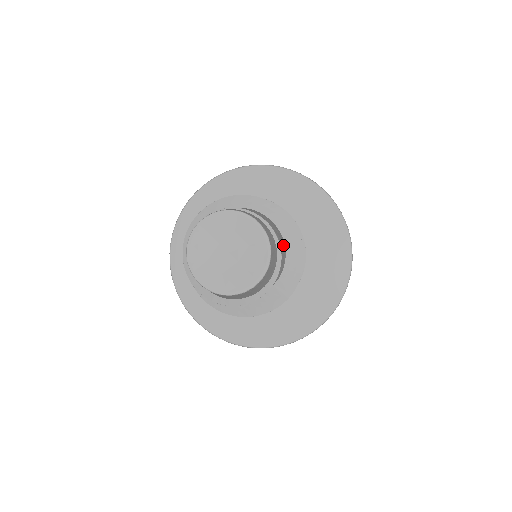
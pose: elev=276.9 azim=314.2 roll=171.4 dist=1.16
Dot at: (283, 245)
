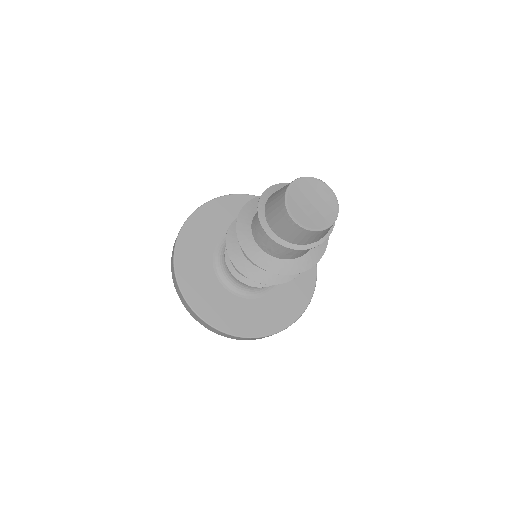
Dot at: occluded
